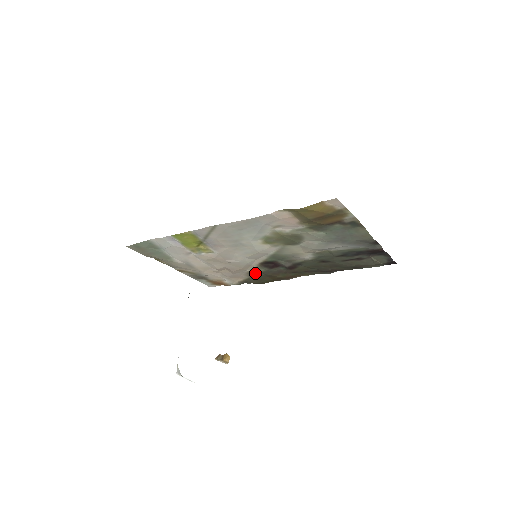
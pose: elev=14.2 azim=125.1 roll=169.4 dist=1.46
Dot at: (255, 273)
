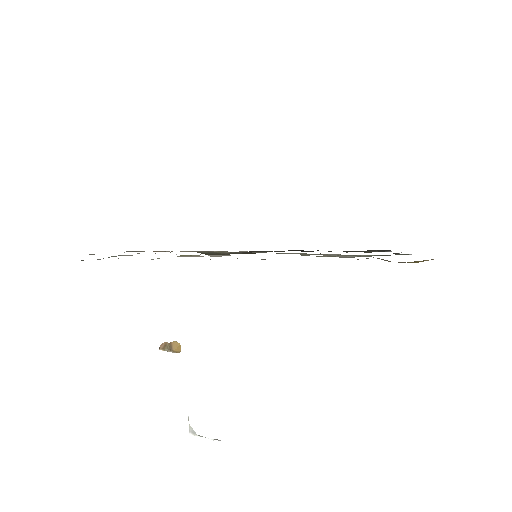
Dot at: (222, 253)
